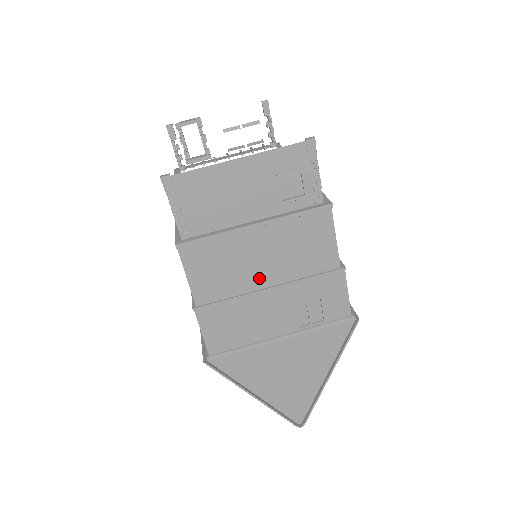
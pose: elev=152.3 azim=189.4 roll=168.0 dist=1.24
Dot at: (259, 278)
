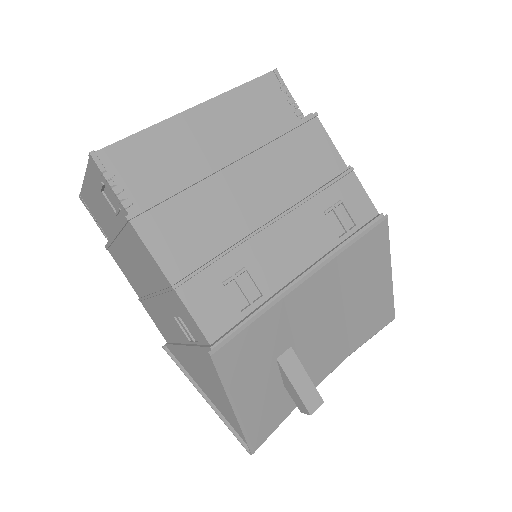
Dot at: (145, 283)
